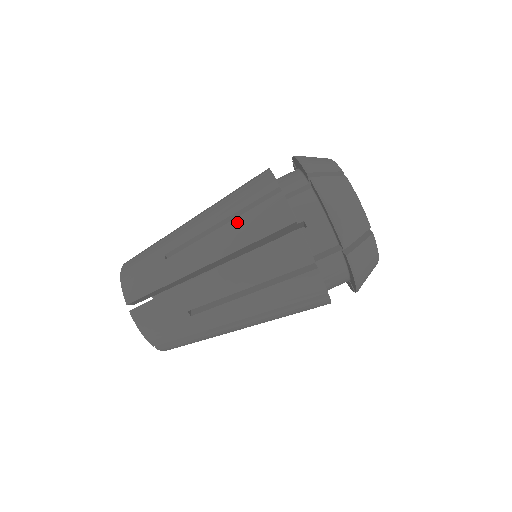
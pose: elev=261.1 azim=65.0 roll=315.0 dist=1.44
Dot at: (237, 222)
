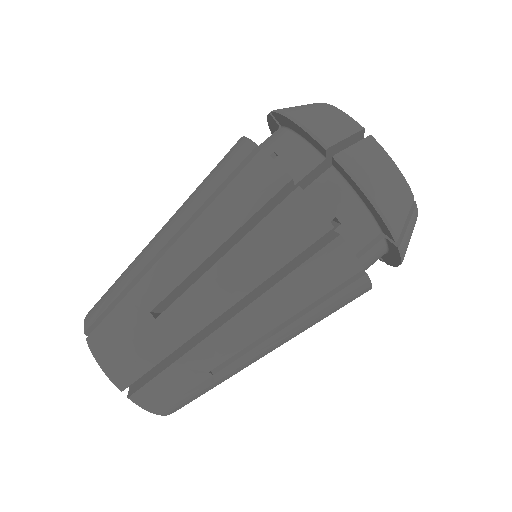
Dot at: (199, 188)
